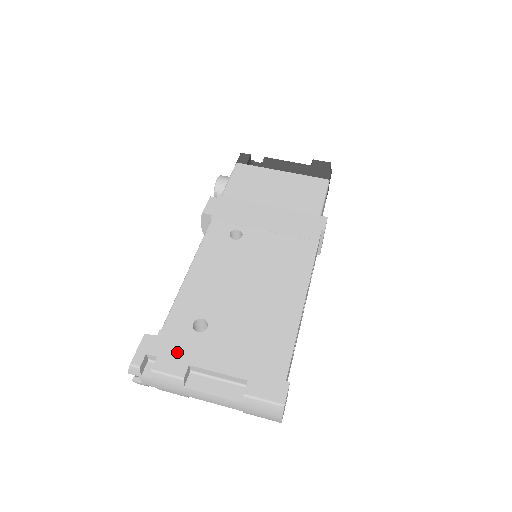
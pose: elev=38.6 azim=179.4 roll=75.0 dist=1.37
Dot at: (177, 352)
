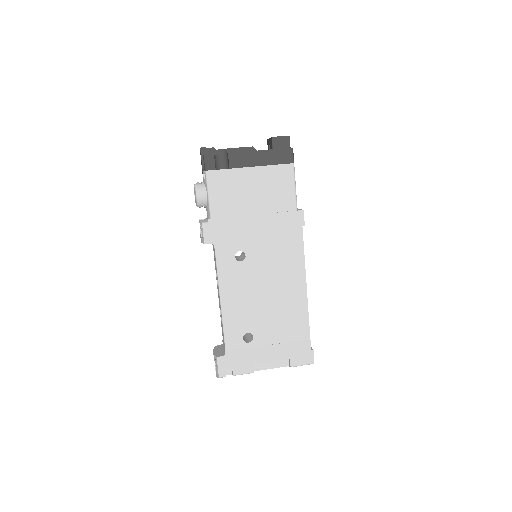
Dot at: (243, 360)
